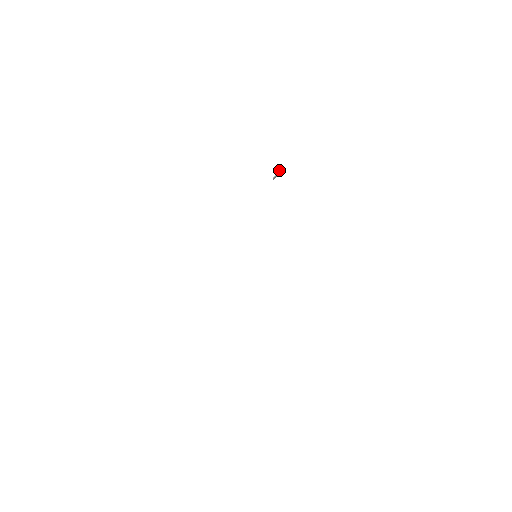
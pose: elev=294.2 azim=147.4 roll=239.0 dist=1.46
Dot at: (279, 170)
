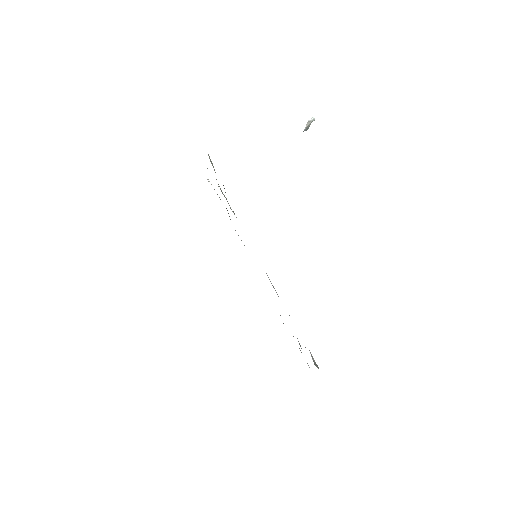
Dot at: (308, 122)
